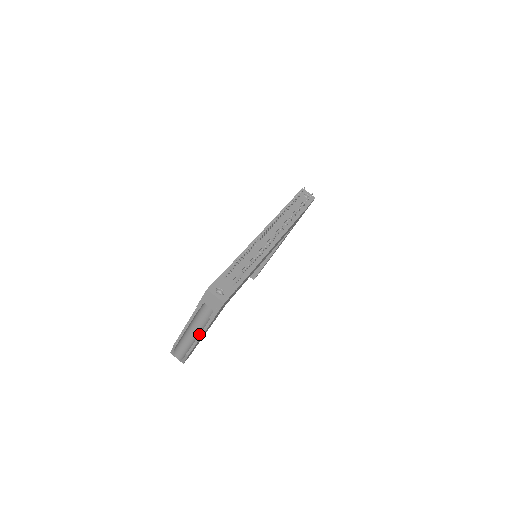
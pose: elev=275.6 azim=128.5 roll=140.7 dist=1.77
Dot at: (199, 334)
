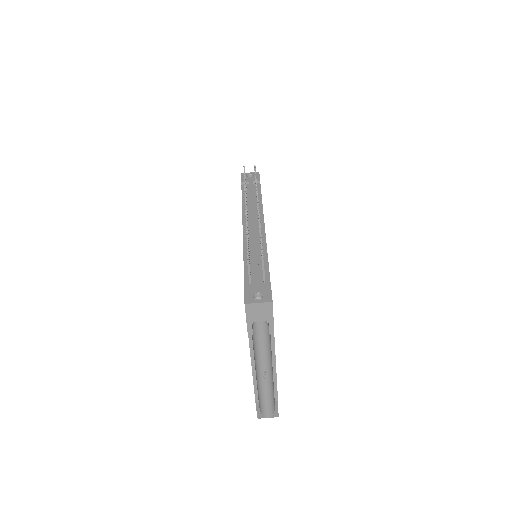
Dot at: (271, 367)
